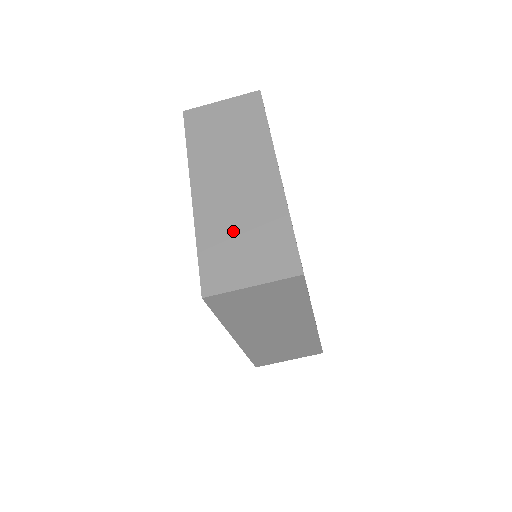
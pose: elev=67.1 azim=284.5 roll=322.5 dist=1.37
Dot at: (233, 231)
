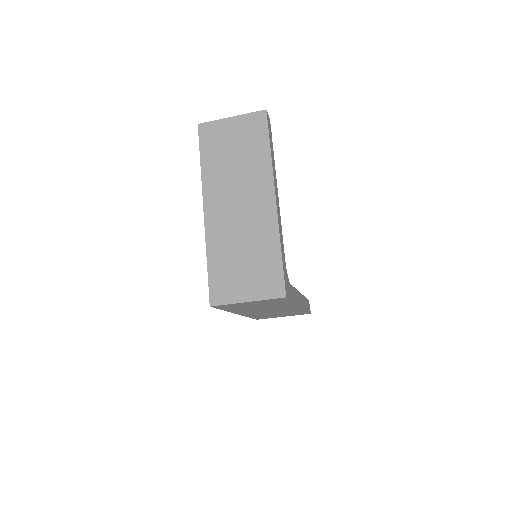
Dot at: (235, 252)
